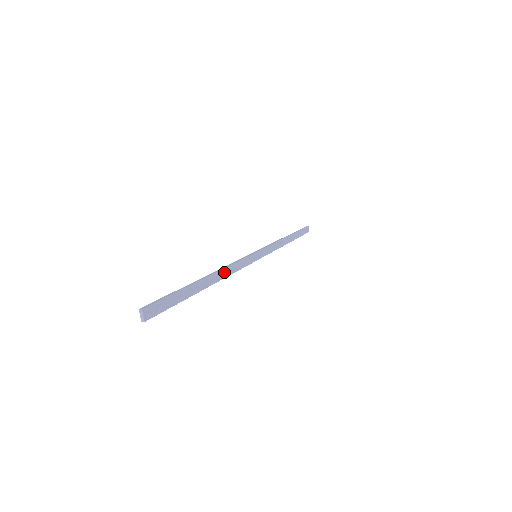
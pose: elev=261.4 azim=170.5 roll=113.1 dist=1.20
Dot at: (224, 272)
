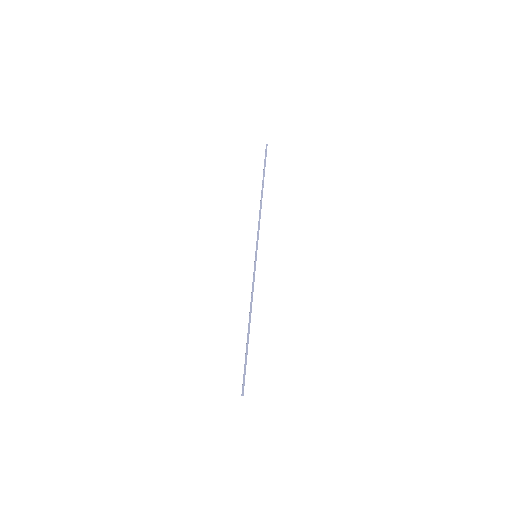
Dot at: occluded
